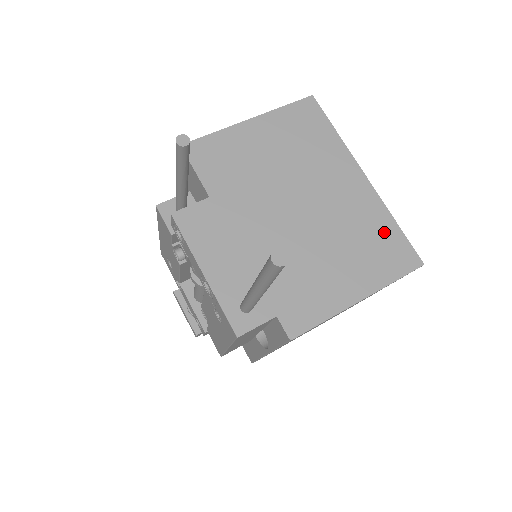
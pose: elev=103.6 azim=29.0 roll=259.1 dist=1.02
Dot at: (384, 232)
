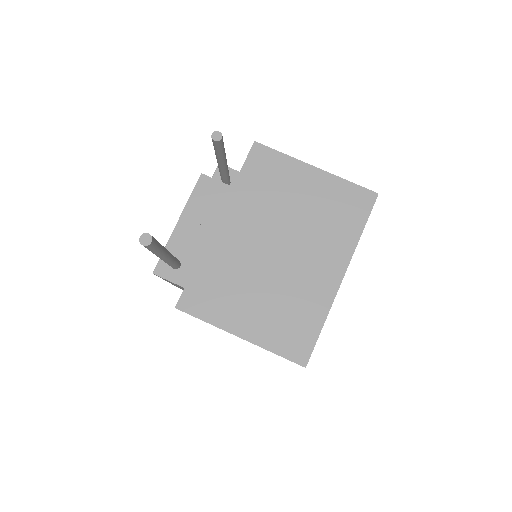
Dot at: (307, 321)
